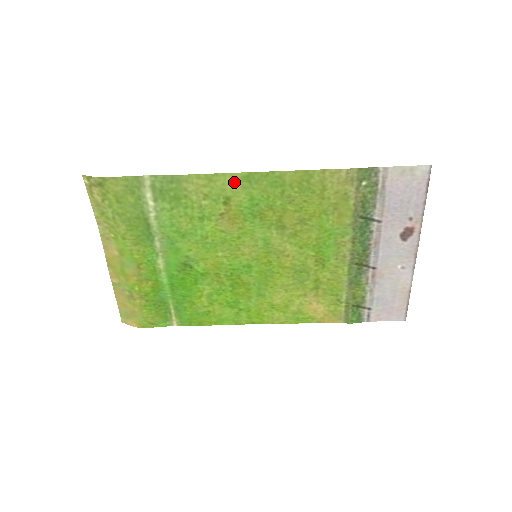
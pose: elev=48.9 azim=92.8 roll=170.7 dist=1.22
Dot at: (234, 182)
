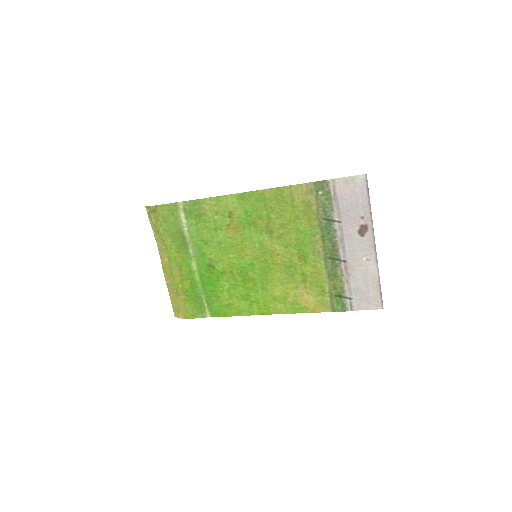
Dot at: (233, 201)
